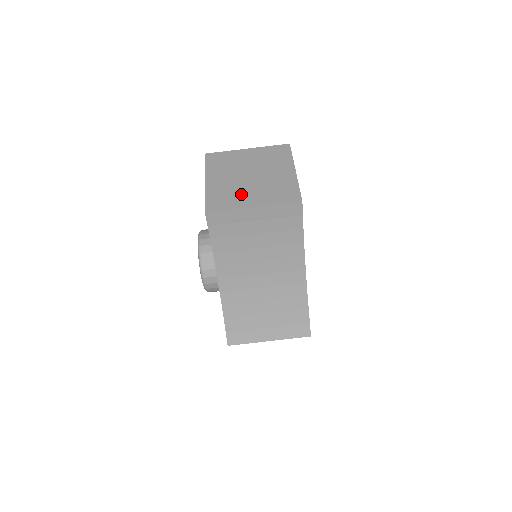
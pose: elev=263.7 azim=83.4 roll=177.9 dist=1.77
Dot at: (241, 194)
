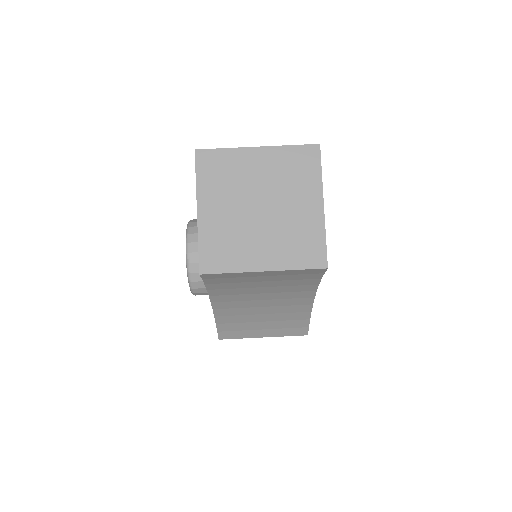
Dot at: (248, 245)
